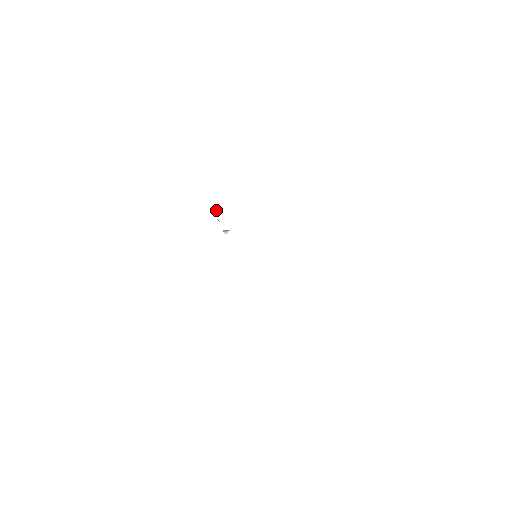
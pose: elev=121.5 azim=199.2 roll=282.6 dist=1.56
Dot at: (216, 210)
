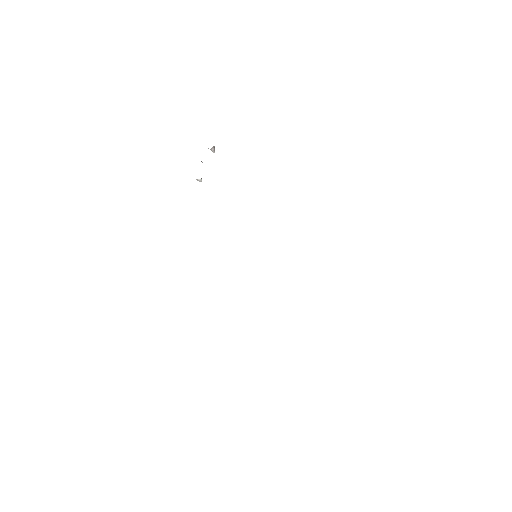
Dot at: occluded
